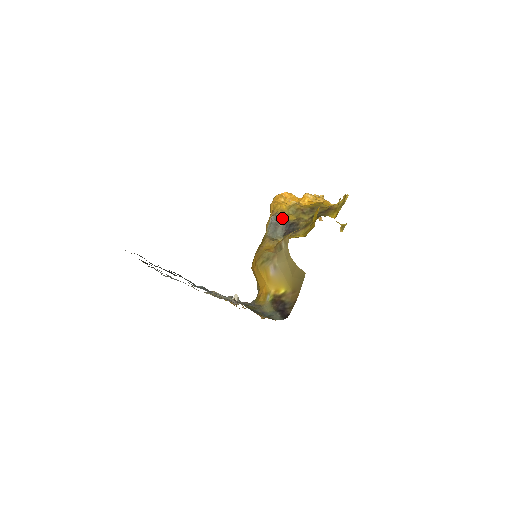
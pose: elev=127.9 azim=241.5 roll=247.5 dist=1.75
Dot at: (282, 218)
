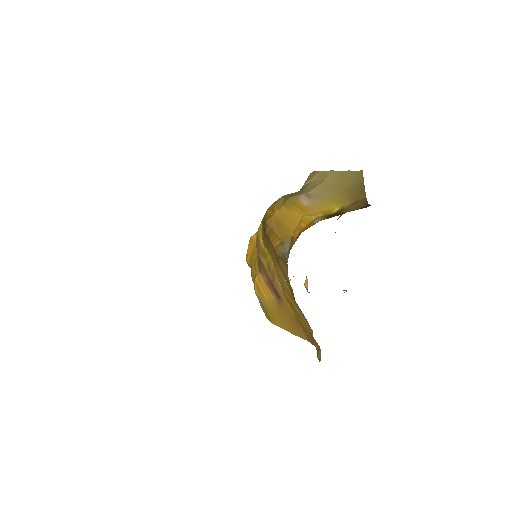
Dot at: occluded
